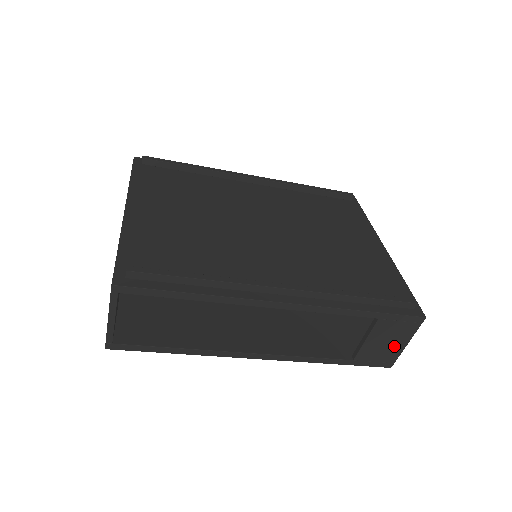
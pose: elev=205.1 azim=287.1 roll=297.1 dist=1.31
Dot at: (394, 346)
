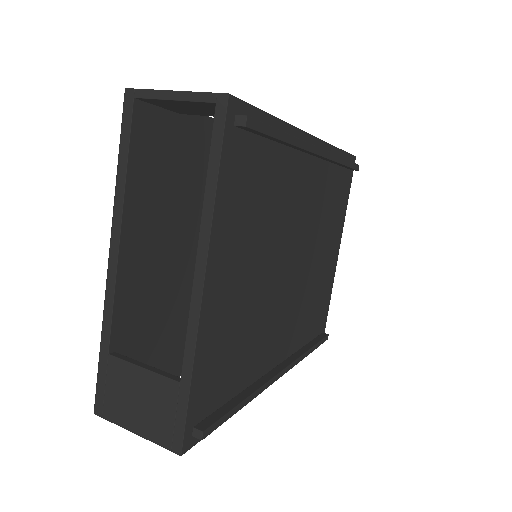
Dot at: occluded
